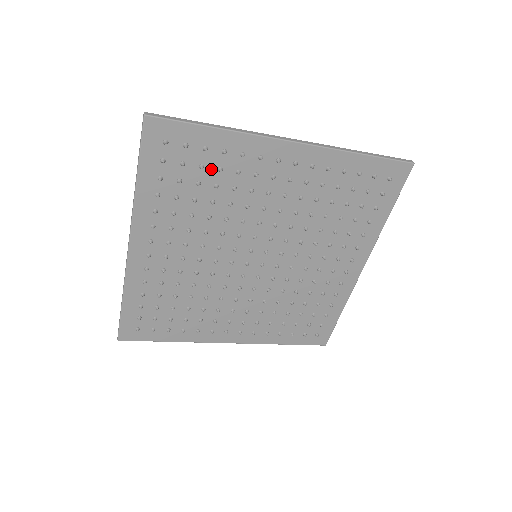
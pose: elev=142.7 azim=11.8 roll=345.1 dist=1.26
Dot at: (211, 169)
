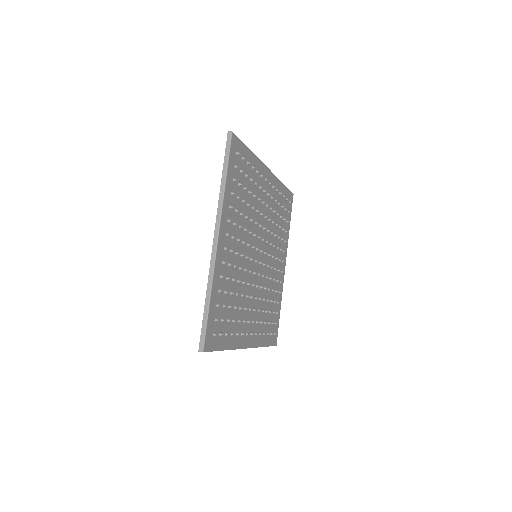
Dot at: (248, 179)
